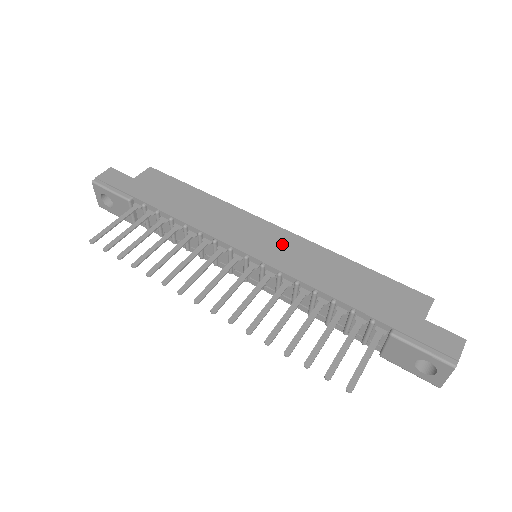
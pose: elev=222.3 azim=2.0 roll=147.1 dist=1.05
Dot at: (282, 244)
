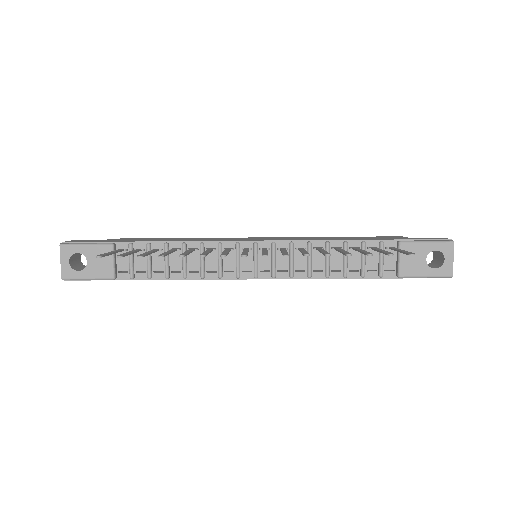
Dot at: (275, 238)
